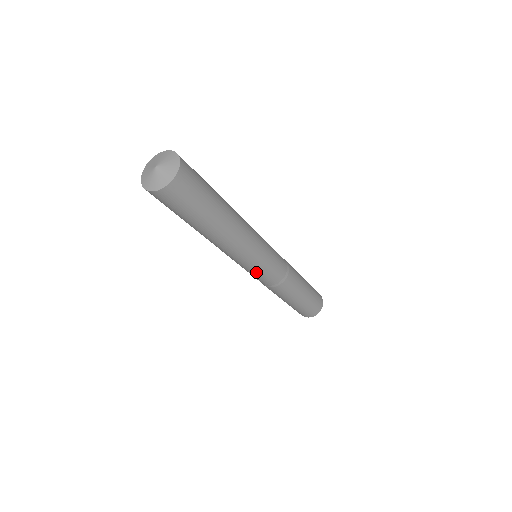
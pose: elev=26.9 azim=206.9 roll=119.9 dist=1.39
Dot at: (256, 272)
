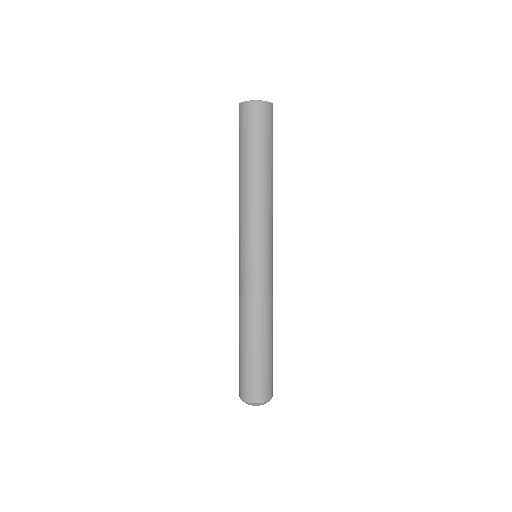
Dot at: (243, 258)
